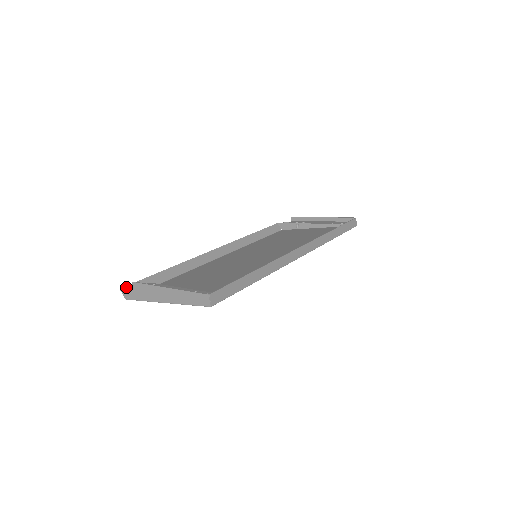
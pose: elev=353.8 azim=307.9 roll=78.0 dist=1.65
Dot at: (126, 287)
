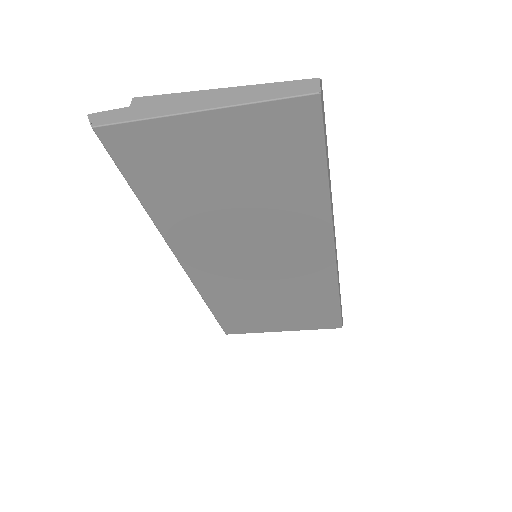
Dot at: occluded
